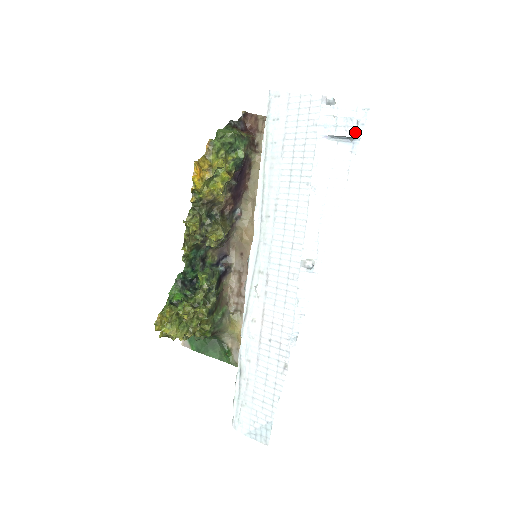
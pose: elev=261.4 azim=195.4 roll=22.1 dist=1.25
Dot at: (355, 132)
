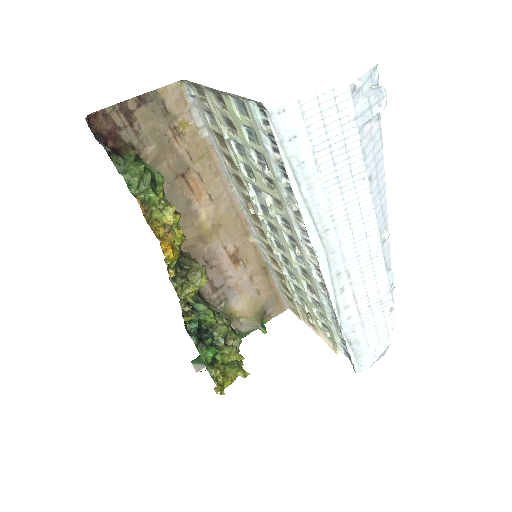
Dot at: occluded
